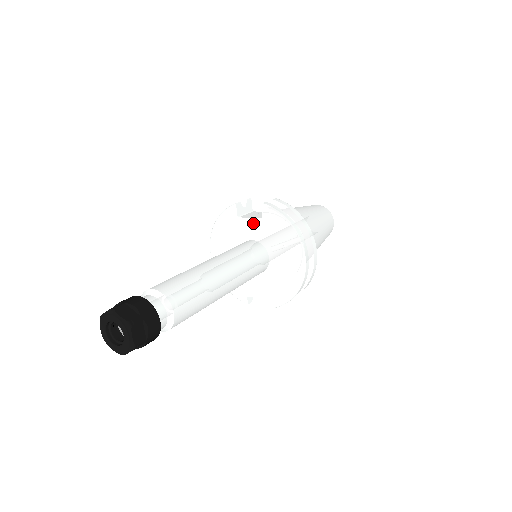
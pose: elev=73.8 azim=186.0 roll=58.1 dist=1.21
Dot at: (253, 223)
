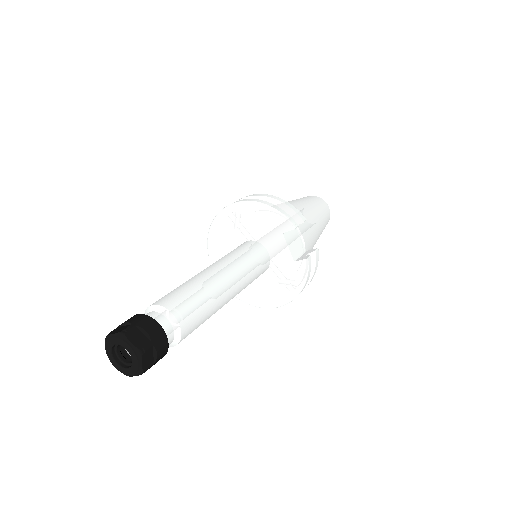
Dot at: (285, 252)
